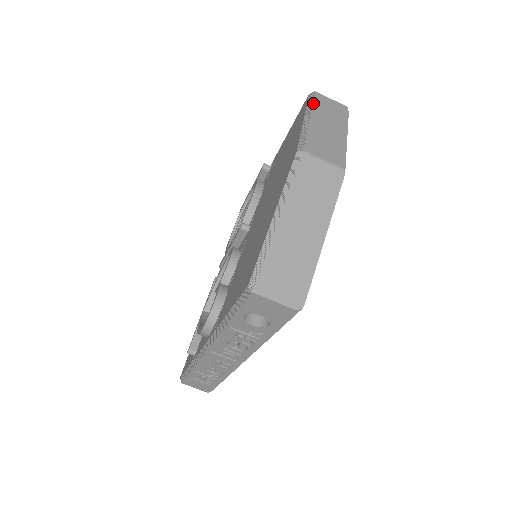
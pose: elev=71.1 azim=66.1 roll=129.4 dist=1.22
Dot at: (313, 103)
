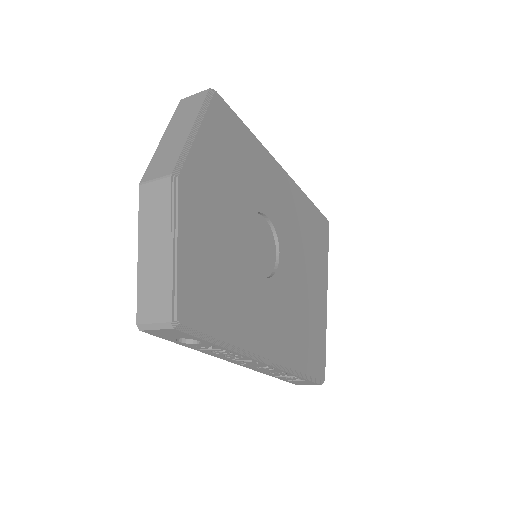
Dot at: (172, 117)
